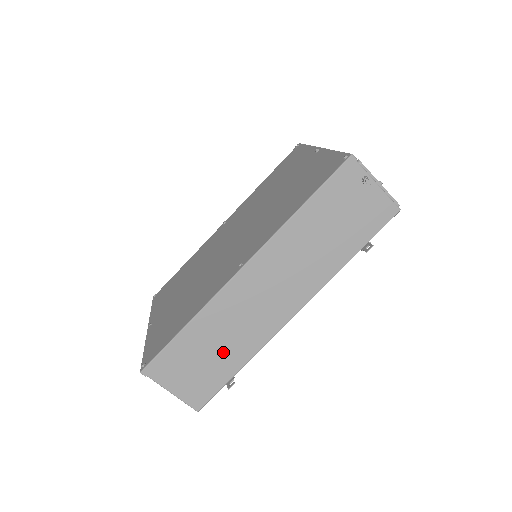
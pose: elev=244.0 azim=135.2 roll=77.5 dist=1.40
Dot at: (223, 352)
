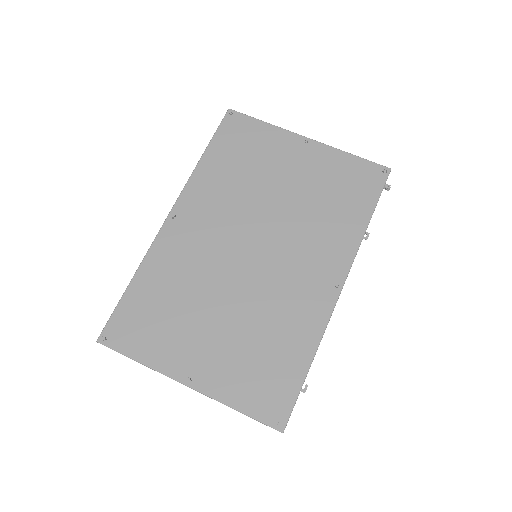
Dot at: occluded
